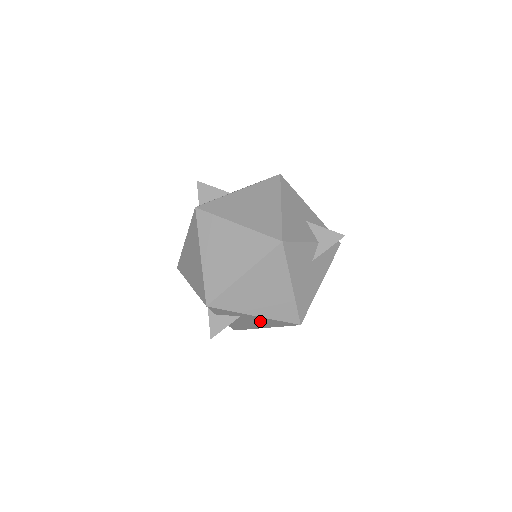
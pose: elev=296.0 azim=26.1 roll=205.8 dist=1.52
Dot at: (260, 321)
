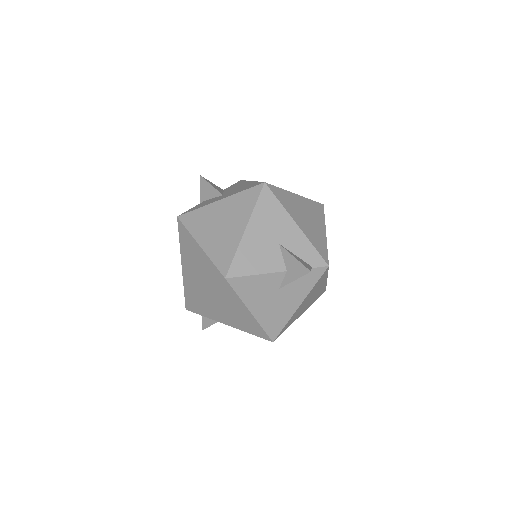
Dot at: occluded
